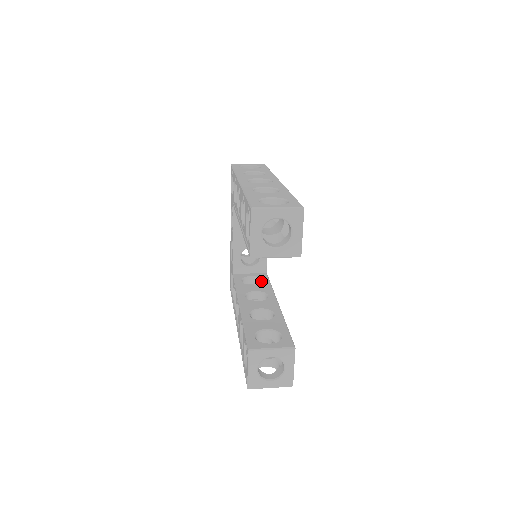
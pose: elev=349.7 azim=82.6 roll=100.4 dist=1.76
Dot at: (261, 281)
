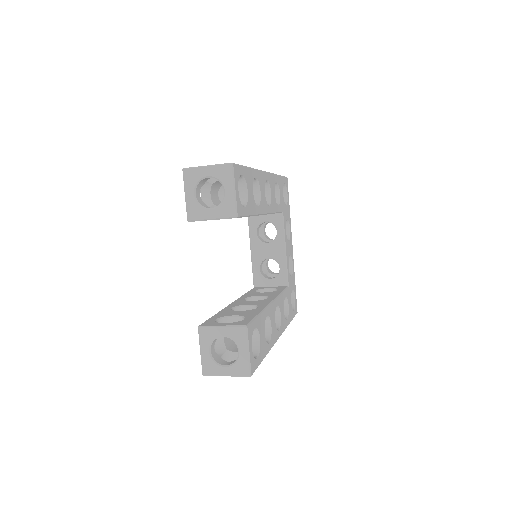
Dot at: occluded
